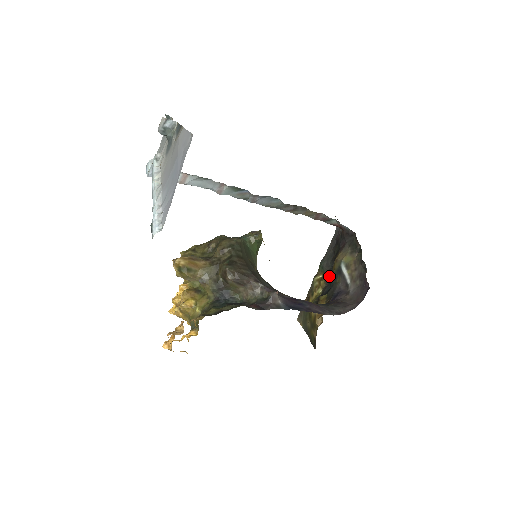
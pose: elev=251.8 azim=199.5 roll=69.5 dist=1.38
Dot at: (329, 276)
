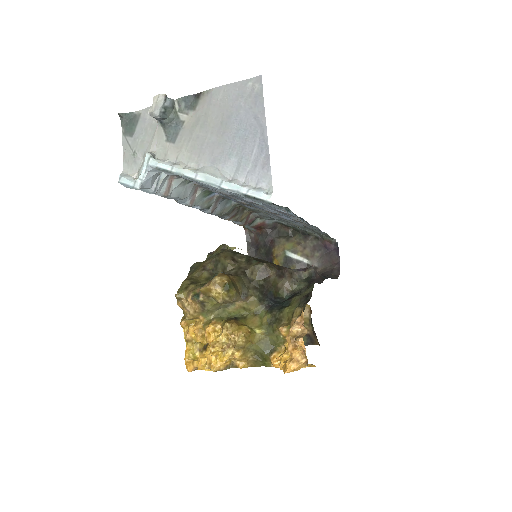
Dot at: occluded
